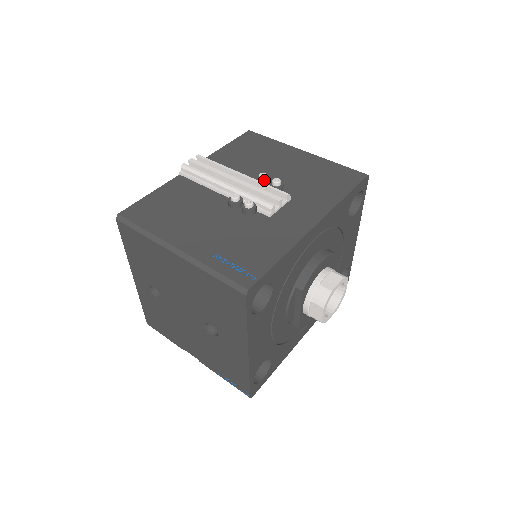
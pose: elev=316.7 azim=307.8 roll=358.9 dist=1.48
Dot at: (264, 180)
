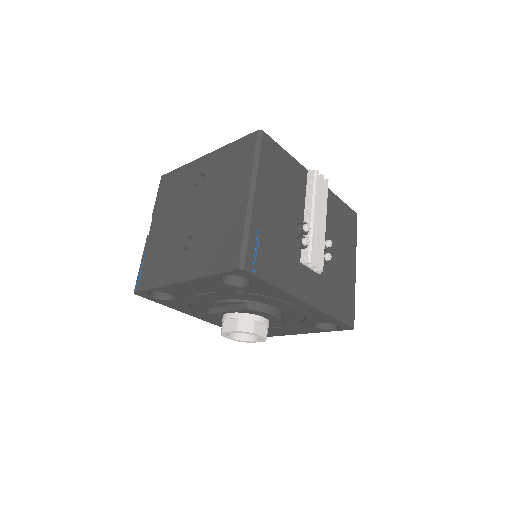
Dot at: (326, 245)
